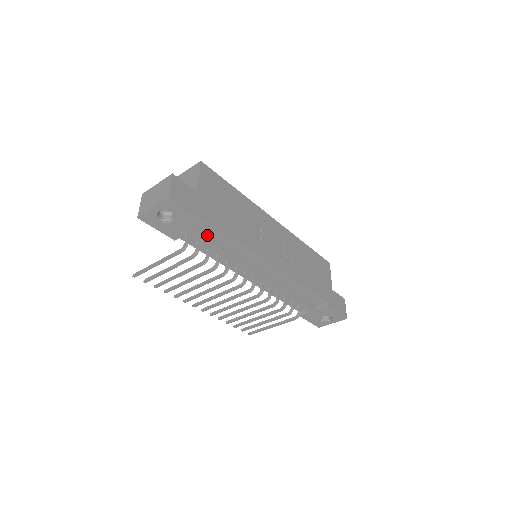
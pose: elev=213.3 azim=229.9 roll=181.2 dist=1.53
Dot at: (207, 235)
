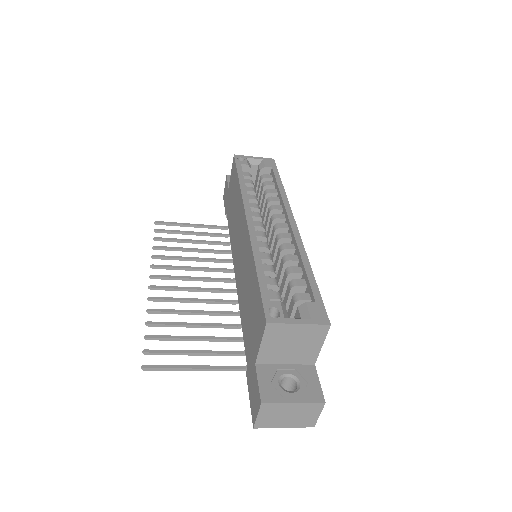
Dot at: occluded
